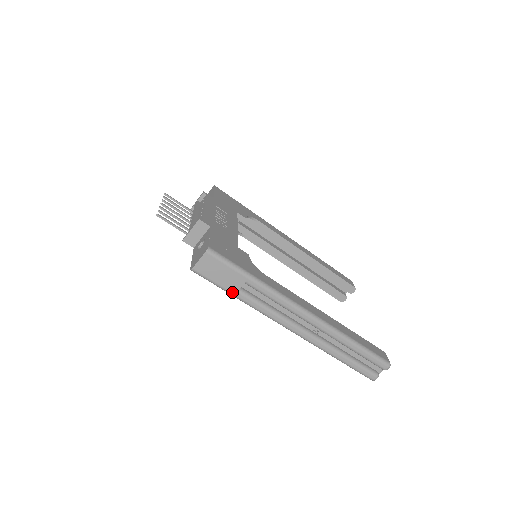
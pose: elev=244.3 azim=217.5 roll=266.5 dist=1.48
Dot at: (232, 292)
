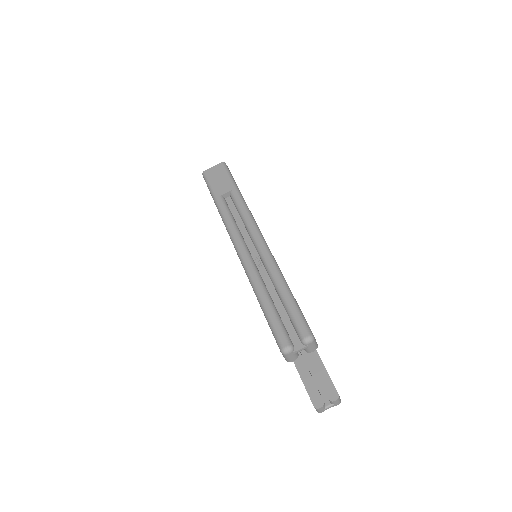
Dot at: (216, 196)
